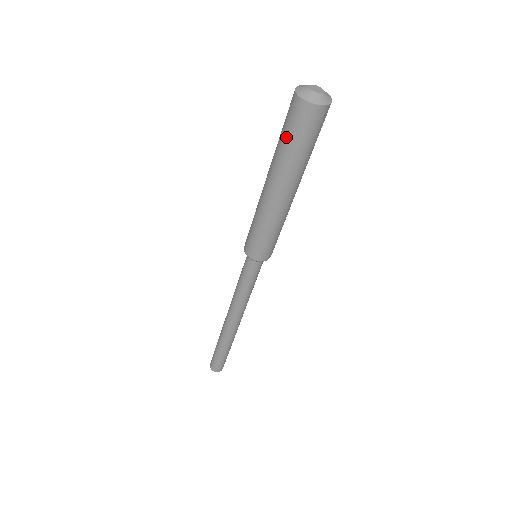
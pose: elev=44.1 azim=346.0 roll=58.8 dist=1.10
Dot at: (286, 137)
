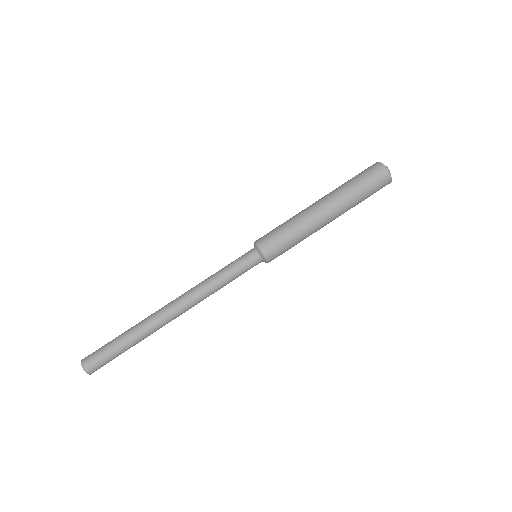
Dot at: (353, 178)
